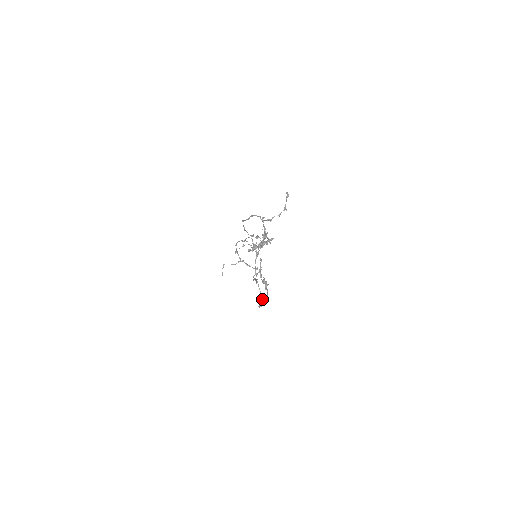
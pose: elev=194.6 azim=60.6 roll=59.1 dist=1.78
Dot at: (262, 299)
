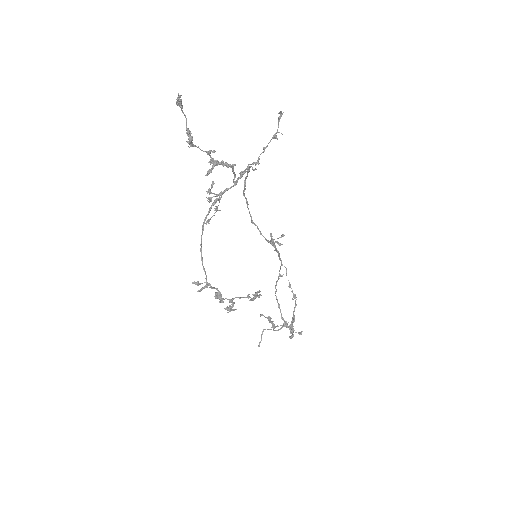
Dot at: occluded
